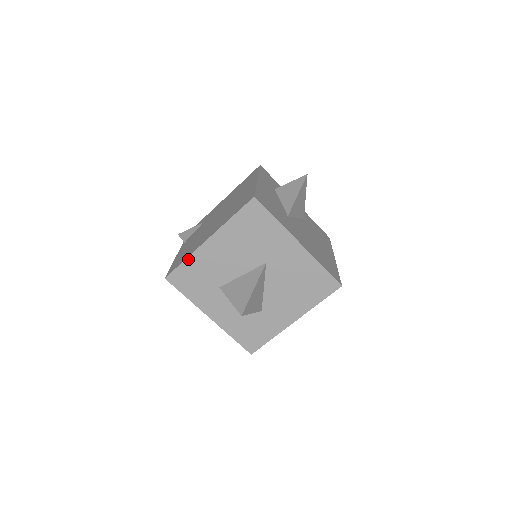
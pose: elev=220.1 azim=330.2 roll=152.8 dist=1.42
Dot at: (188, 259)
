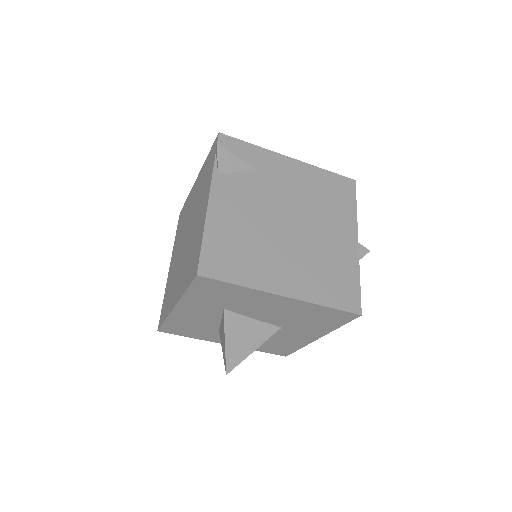
Dot at: (244, 287)
